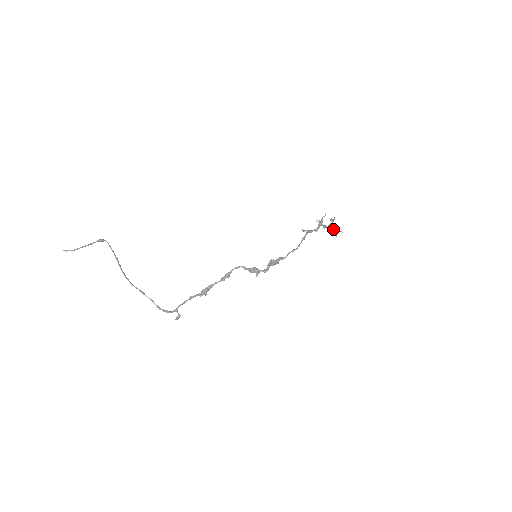
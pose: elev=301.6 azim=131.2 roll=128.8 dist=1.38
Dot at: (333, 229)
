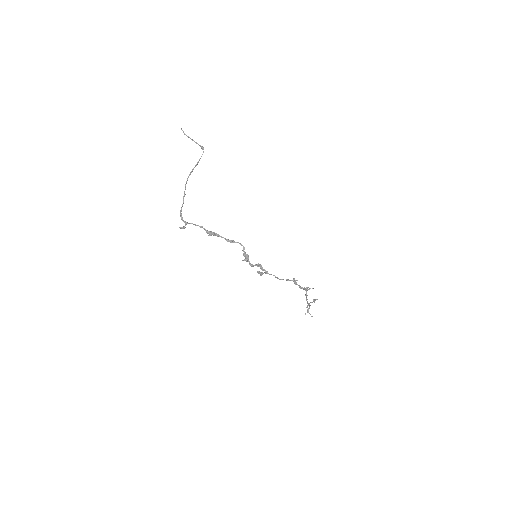
Dot at: occluded
